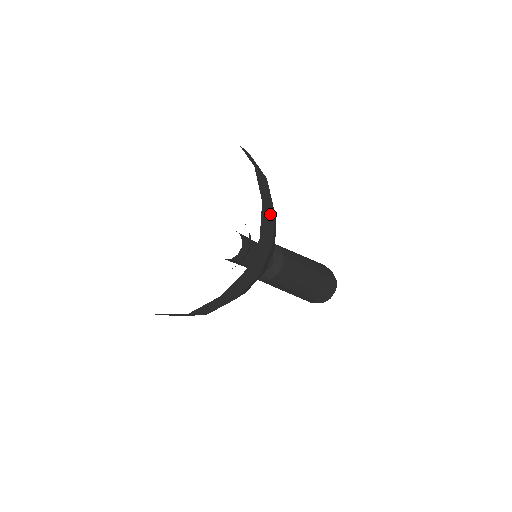
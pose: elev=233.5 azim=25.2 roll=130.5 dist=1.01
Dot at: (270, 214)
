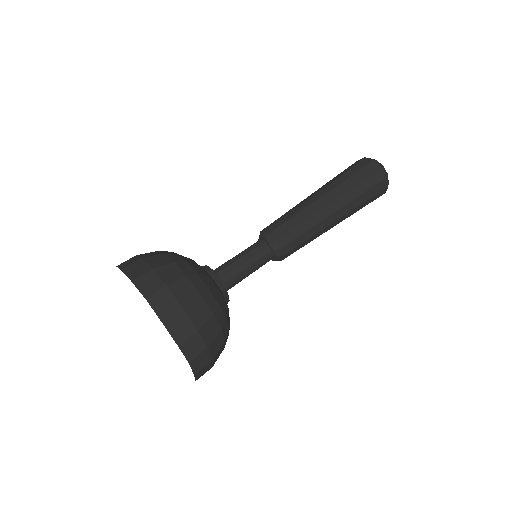
Dot at: (179, 317)
